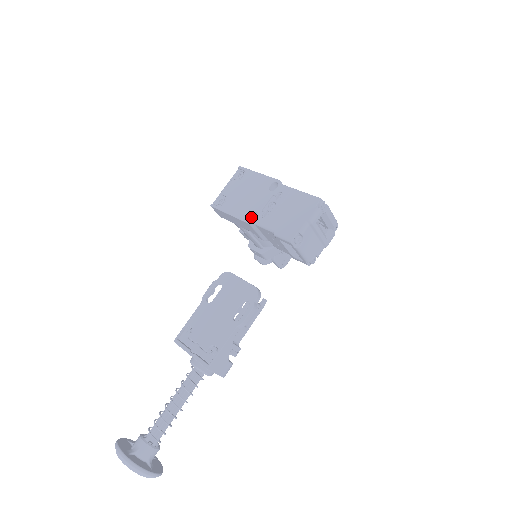
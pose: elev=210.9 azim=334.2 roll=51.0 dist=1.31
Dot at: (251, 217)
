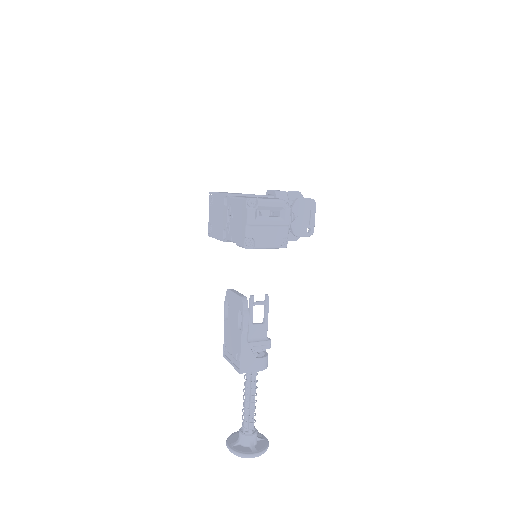
Dot at: occluded
